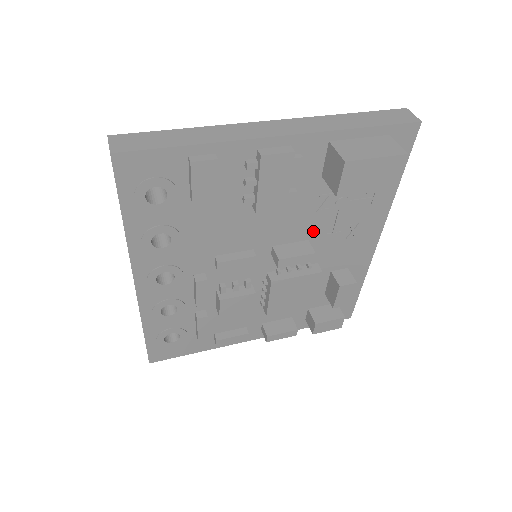
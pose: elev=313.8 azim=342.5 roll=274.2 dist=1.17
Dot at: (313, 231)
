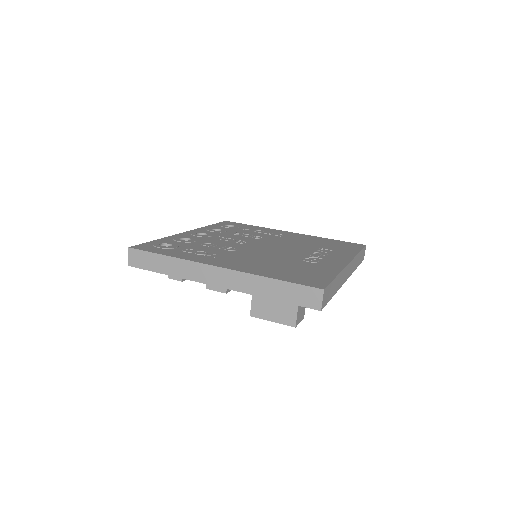
Dot at: occluded
